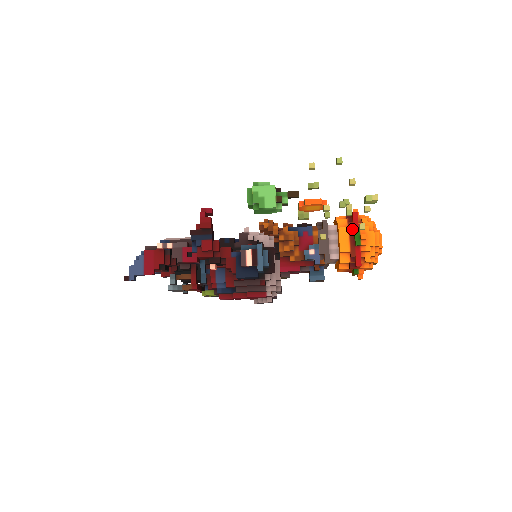
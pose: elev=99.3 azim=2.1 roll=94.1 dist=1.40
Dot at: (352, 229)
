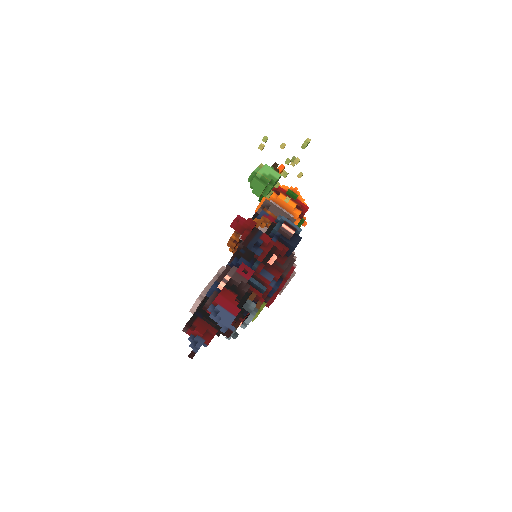
Dot at: (283, 193)
